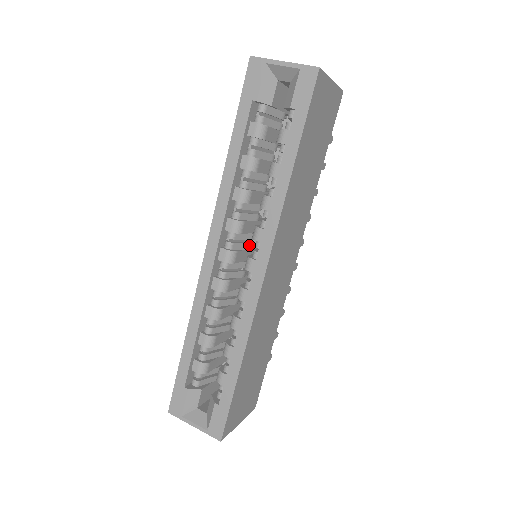
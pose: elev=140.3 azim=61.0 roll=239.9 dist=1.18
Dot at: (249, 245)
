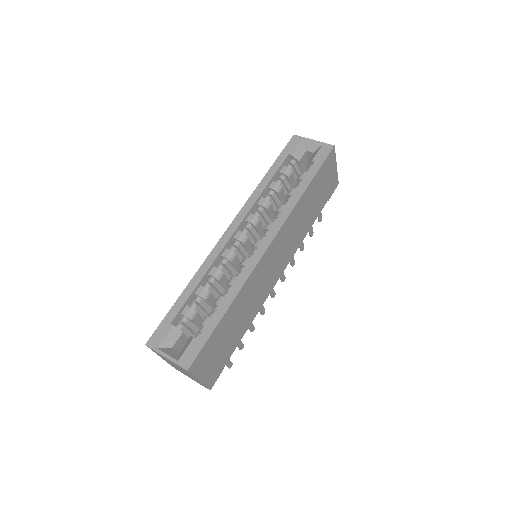
Dot at: occluded
